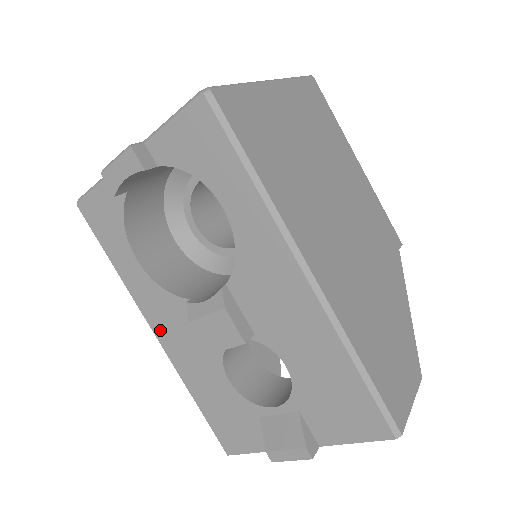
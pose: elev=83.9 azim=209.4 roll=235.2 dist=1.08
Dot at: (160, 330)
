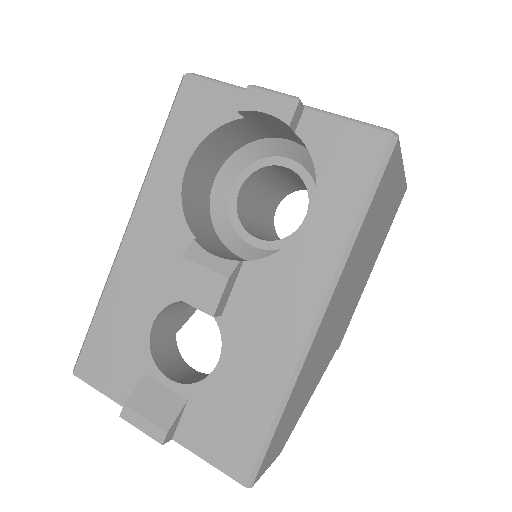
Dot at: (137, 231)
